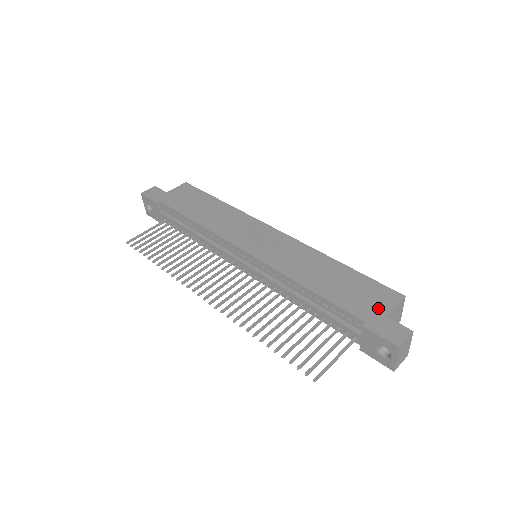
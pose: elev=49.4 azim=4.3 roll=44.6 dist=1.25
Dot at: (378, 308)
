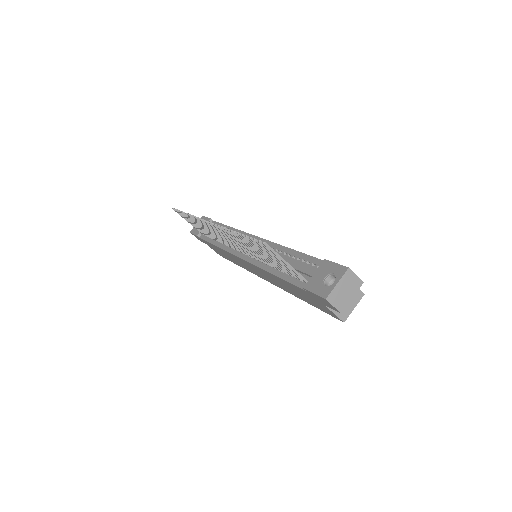
Dot at: occluded
